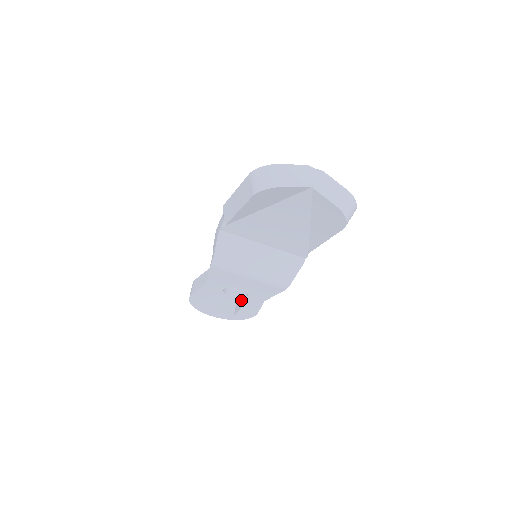
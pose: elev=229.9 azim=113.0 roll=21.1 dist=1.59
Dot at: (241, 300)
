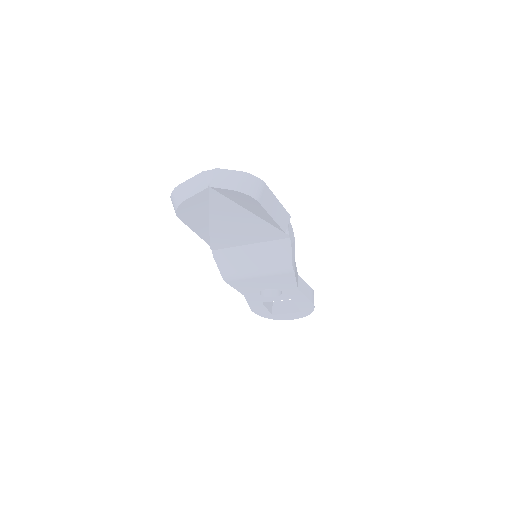
Dot at: (284, 297)
